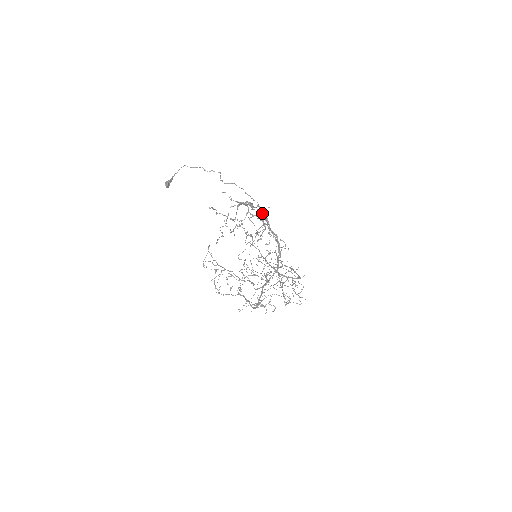
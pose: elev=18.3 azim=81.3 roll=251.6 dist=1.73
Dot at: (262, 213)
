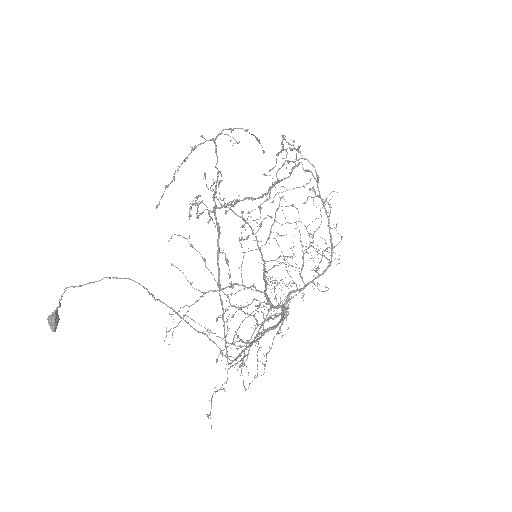
Dot at: (240, 354)
